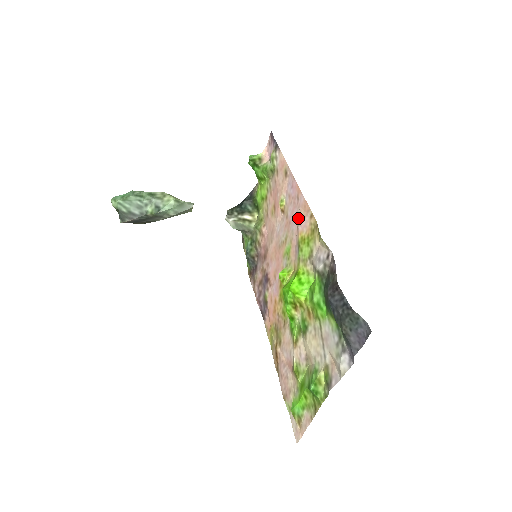
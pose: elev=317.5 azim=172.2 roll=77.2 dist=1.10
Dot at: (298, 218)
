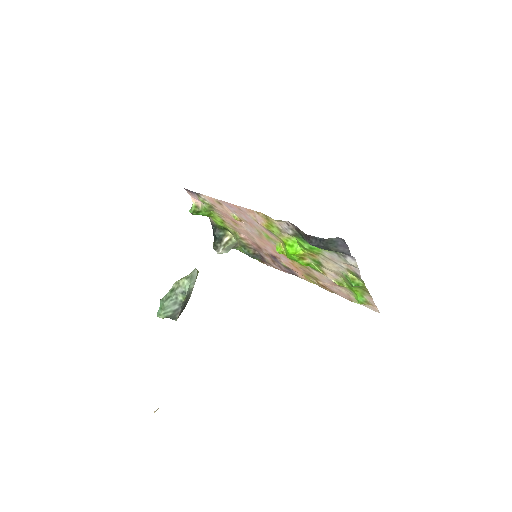
Dot at: (252, 219)
